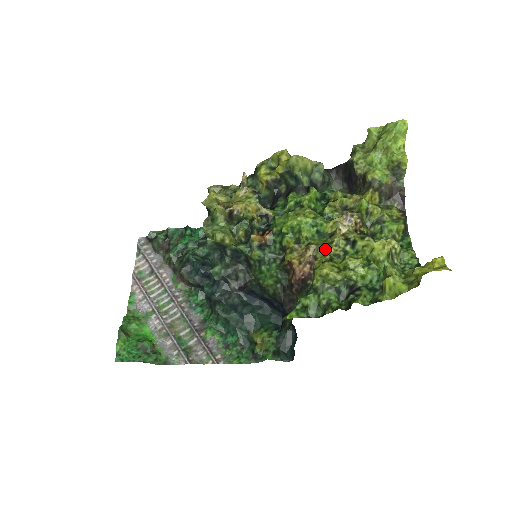
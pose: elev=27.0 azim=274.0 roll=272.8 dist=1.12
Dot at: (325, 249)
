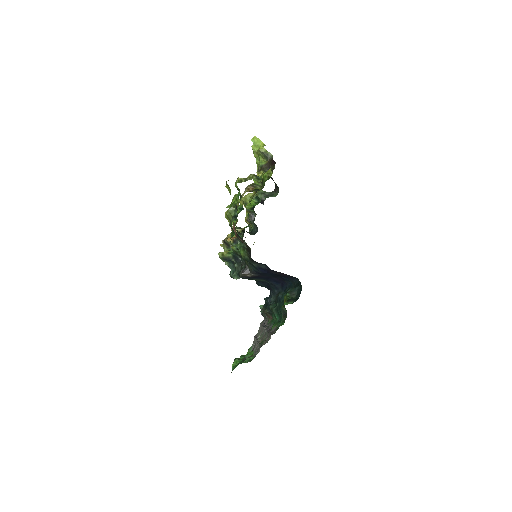
Dot at: occluded
